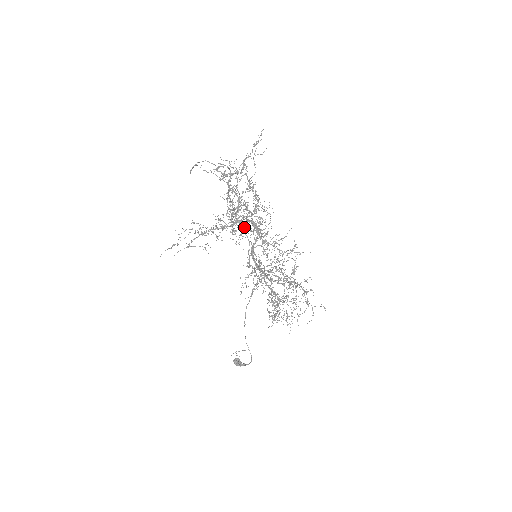
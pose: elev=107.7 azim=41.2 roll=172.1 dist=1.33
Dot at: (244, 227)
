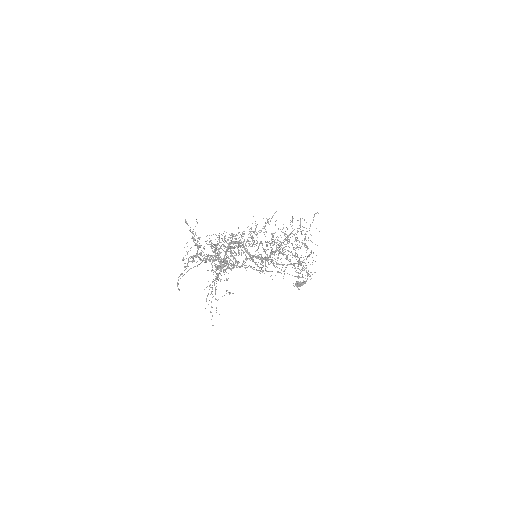
Dot at: (239, 267)
